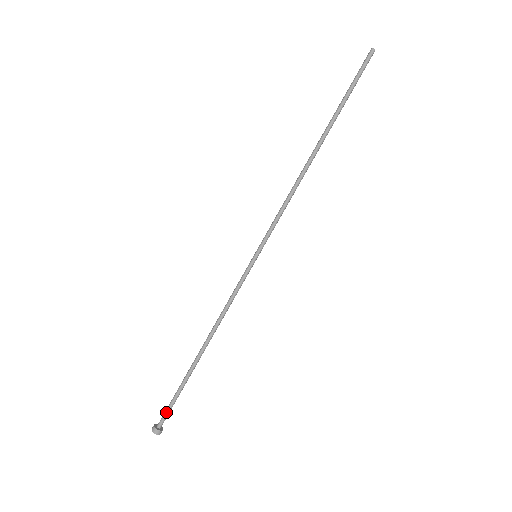
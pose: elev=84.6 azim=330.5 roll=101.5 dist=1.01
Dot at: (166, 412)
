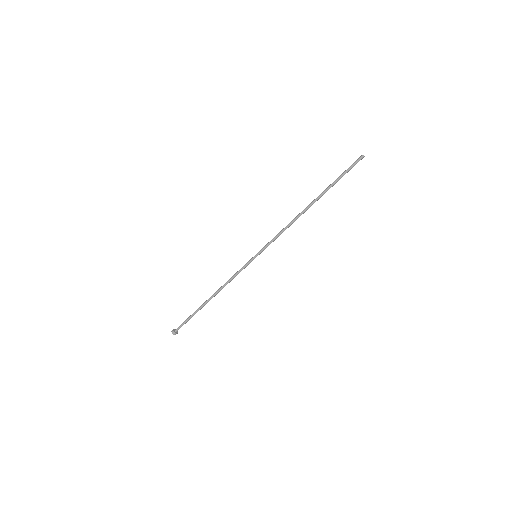
Dot at: (182, 324)
